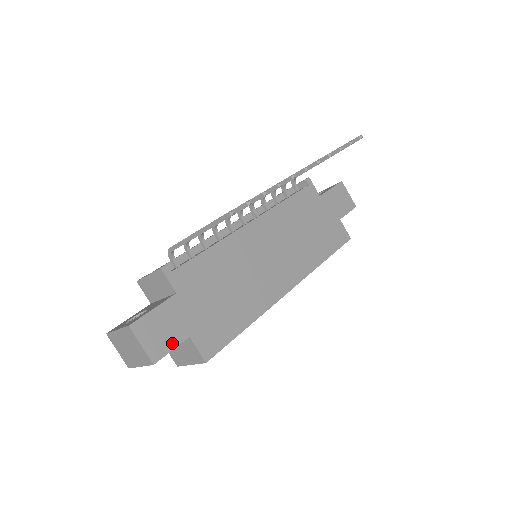
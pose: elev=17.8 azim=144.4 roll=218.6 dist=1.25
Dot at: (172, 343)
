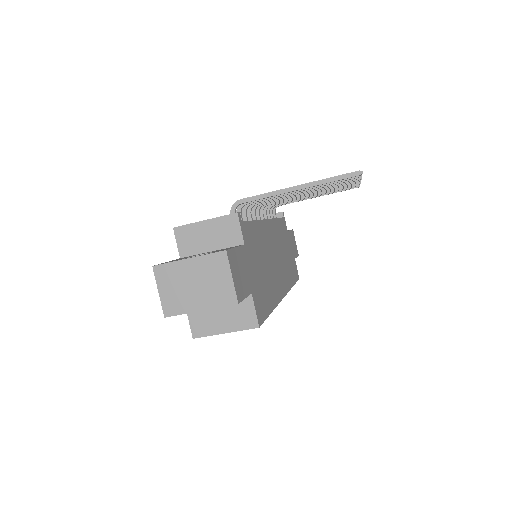
Dot at: (245, 291)
